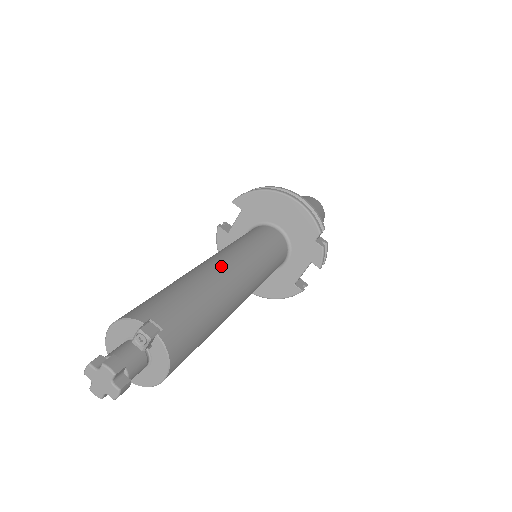
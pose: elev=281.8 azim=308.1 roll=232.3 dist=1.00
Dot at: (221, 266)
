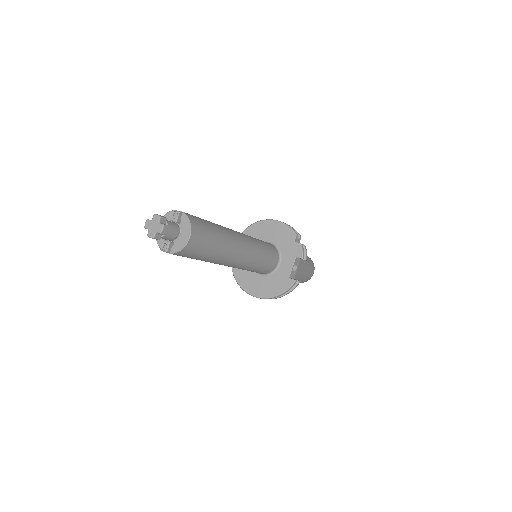
Dot at: occluded
